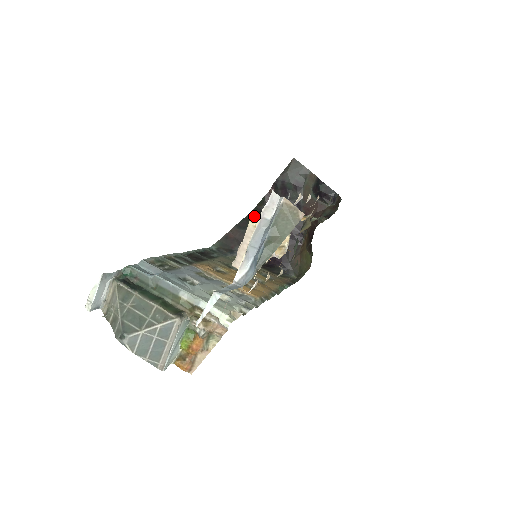
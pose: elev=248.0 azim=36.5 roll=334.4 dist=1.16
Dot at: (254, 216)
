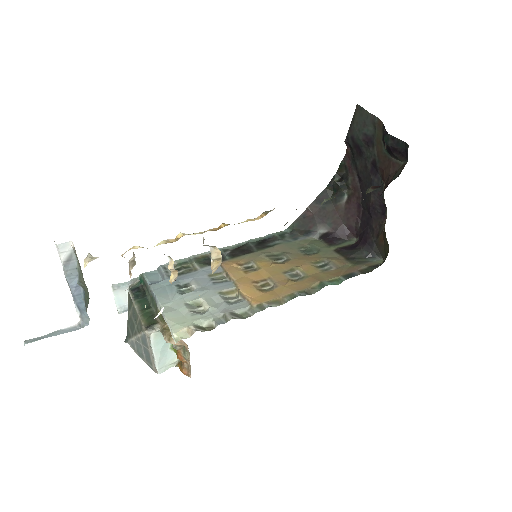
Dot at: (87, 255)
